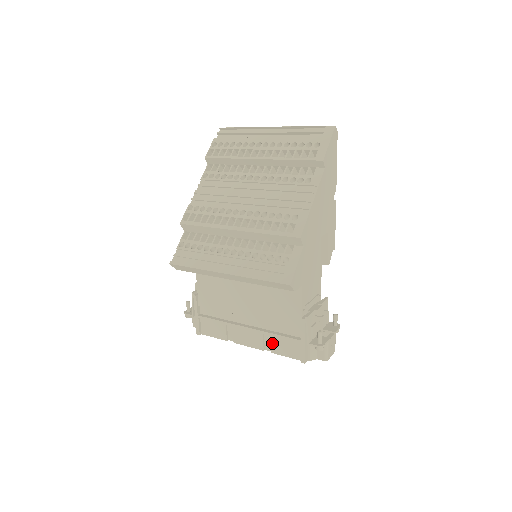
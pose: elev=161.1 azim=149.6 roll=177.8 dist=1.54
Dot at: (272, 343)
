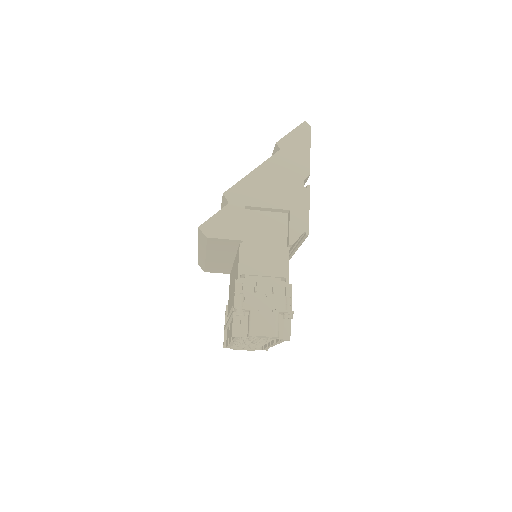
Dot at: occluded
